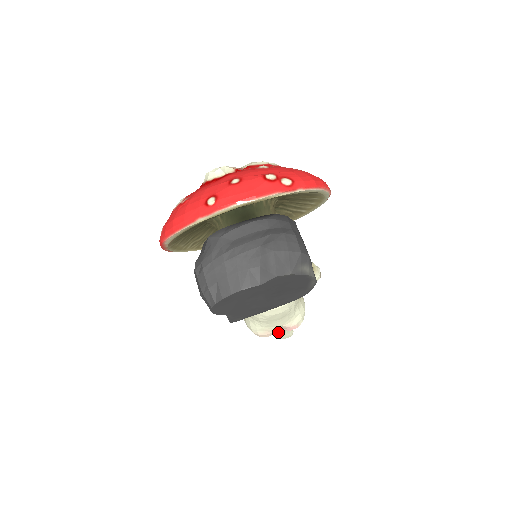
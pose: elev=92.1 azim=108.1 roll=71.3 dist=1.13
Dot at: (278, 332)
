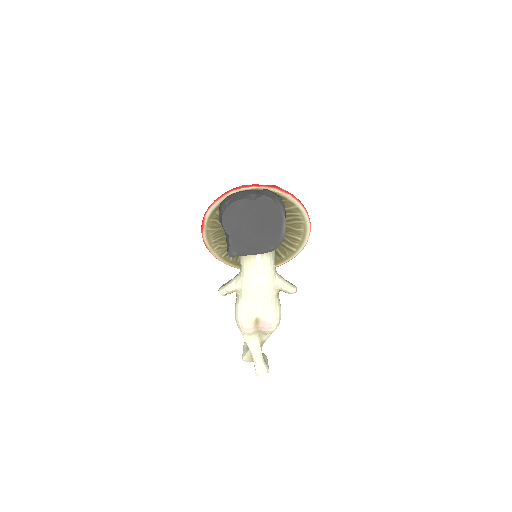
Dot at: (256, 349)
